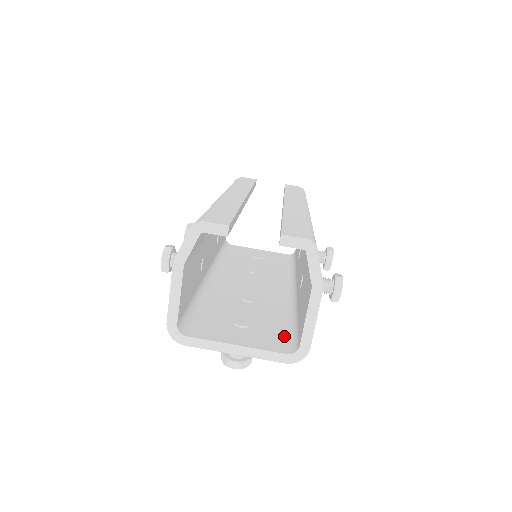
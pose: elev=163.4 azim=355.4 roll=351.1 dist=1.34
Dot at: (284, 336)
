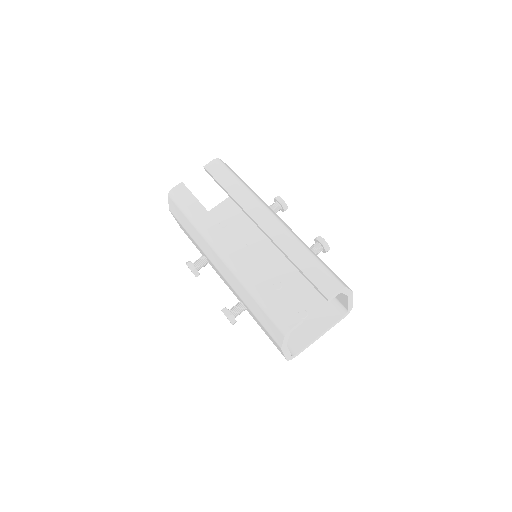
Dot at: (328, 302)
